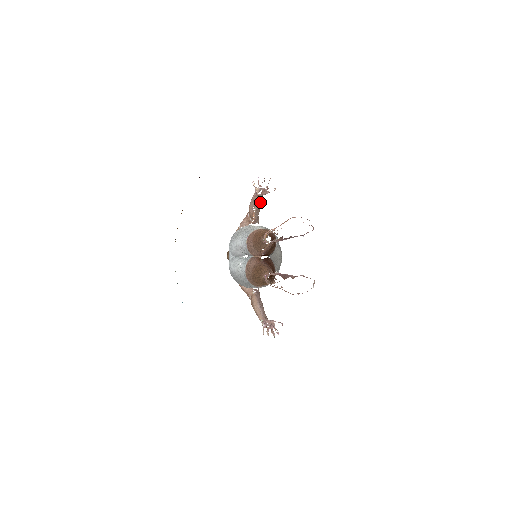
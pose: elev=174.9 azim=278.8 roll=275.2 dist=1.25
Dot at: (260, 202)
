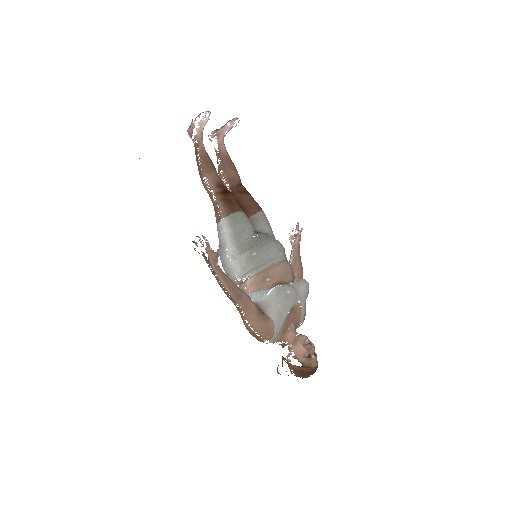
Dot at: (298, 257)
